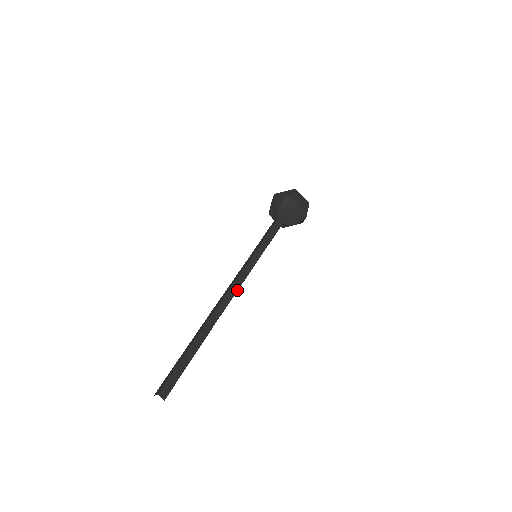
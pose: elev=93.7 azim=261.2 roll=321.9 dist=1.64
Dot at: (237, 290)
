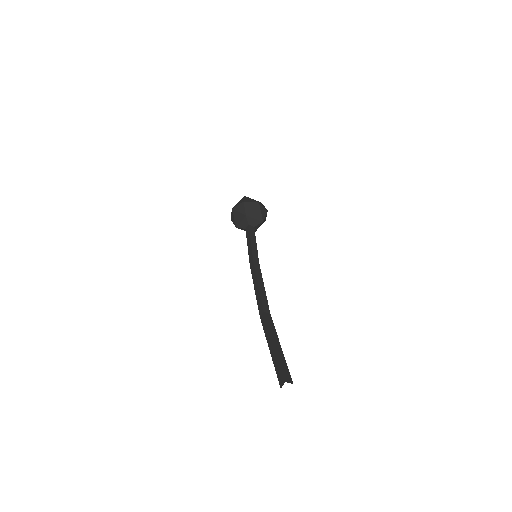
Dot at: (264, 287)
